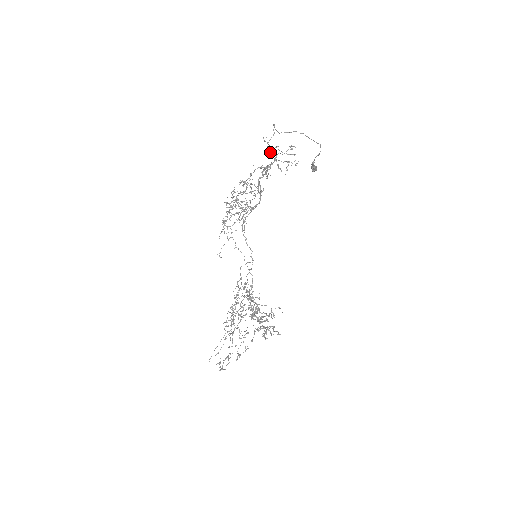
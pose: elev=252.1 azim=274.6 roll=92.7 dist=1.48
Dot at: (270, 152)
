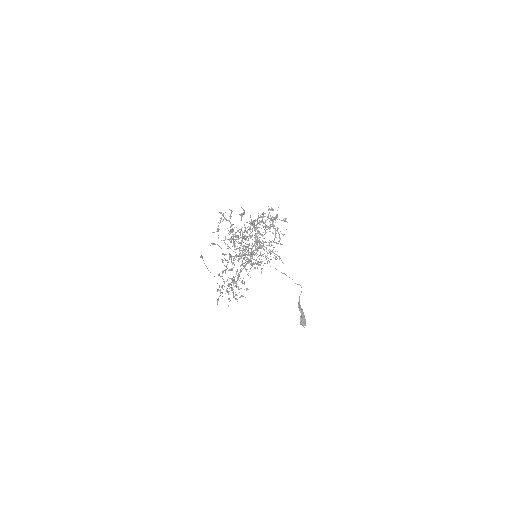
Dot at: (262, 225)
